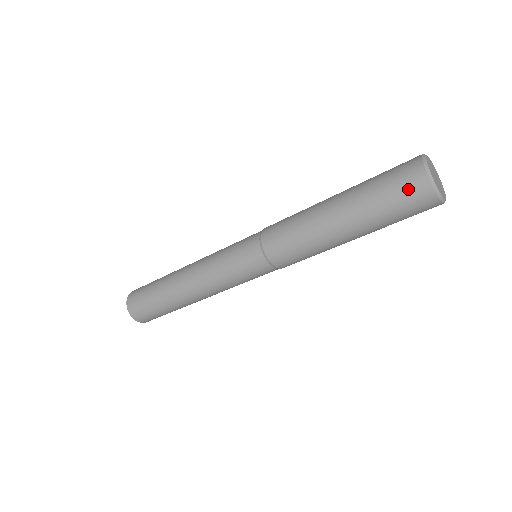
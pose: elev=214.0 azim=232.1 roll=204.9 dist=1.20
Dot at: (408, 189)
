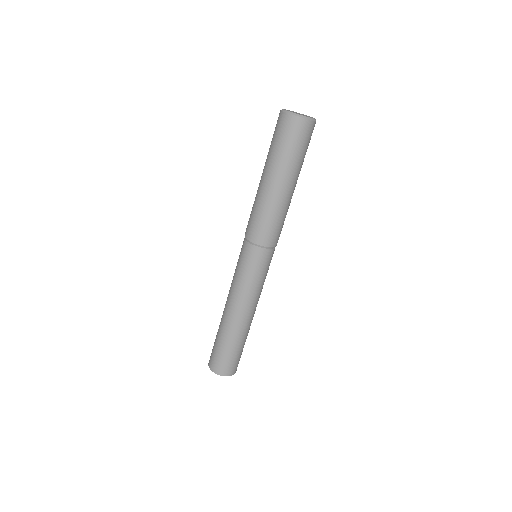
Dot at: occluded
